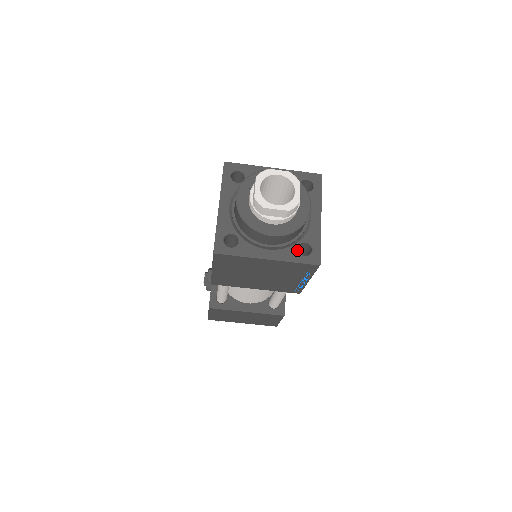
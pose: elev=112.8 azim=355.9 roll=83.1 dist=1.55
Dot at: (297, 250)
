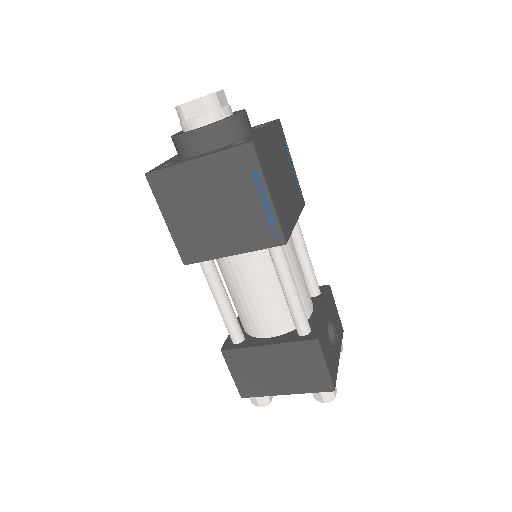
Dot at: (230, 146)
